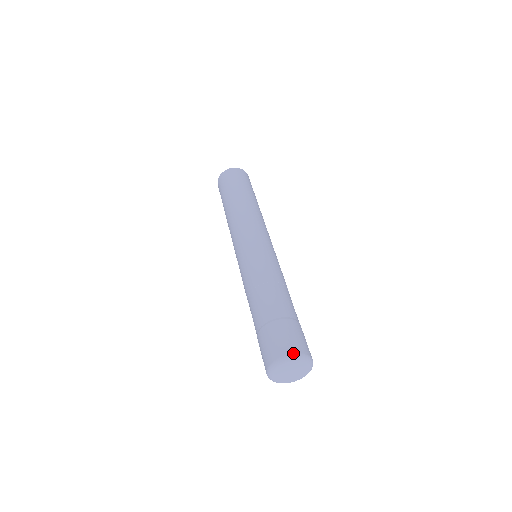
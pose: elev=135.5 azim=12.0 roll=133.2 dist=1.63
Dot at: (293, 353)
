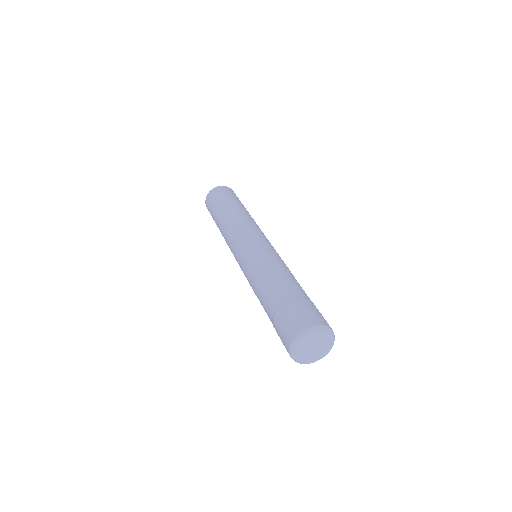
Dot at: (295, 335)
